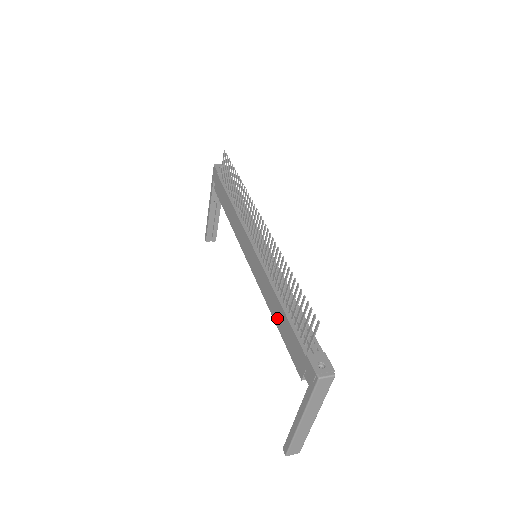
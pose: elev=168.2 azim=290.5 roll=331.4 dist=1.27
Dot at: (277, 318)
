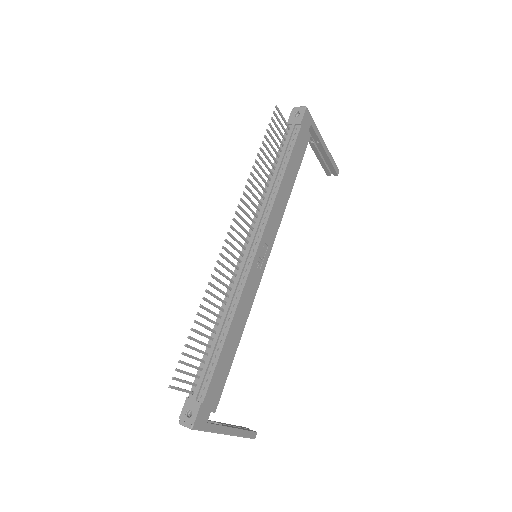
Dot at: occluded
